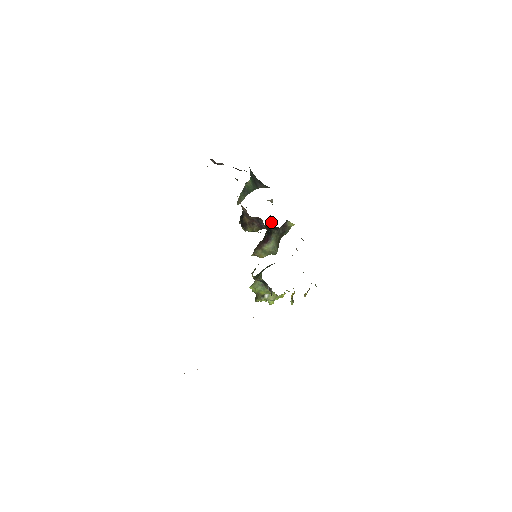
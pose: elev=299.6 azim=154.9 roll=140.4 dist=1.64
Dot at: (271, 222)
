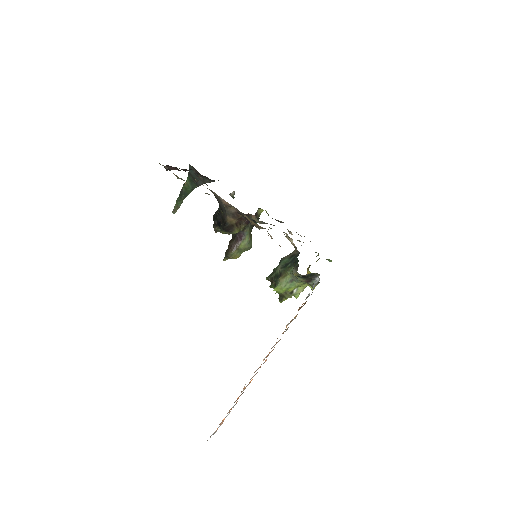
Dot at: occluded
